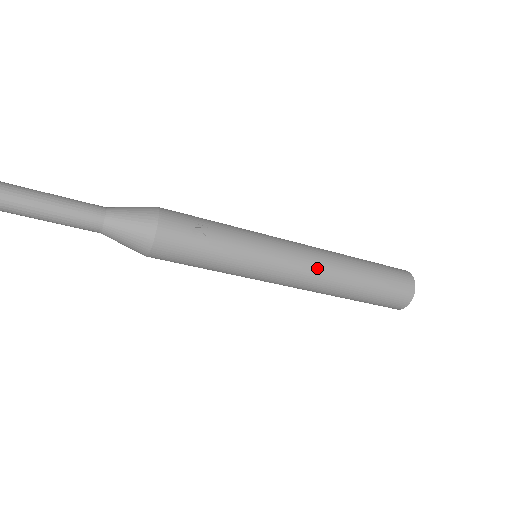
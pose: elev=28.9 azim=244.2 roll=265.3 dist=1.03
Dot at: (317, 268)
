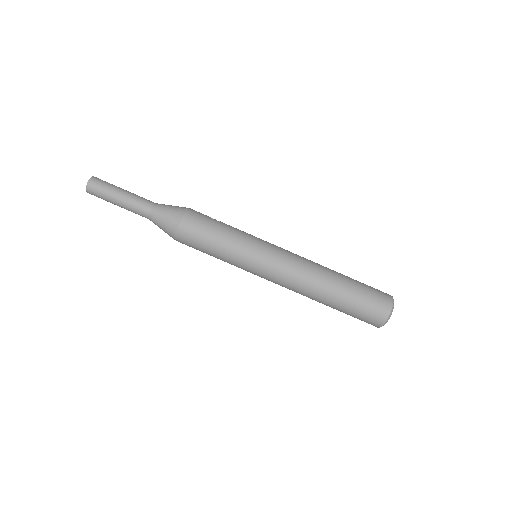
Dot at: (303, 259)
